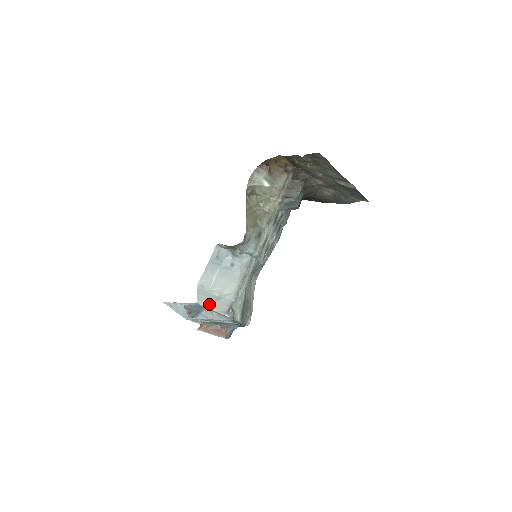
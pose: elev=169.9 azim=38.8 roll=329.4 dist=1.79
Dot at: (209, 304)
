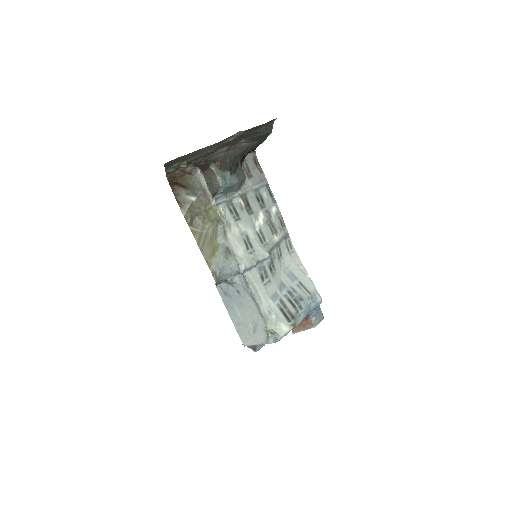
Dot at: (252, 341)
